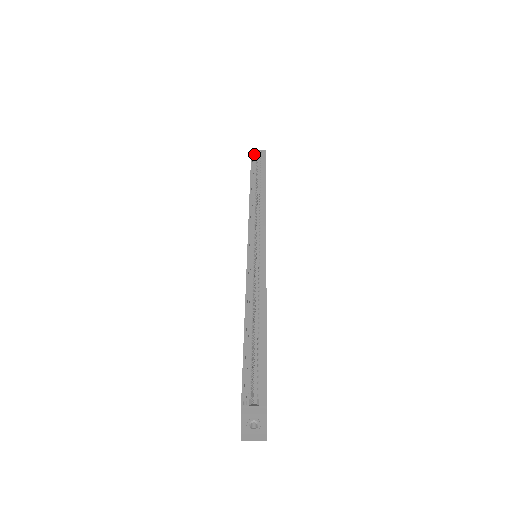
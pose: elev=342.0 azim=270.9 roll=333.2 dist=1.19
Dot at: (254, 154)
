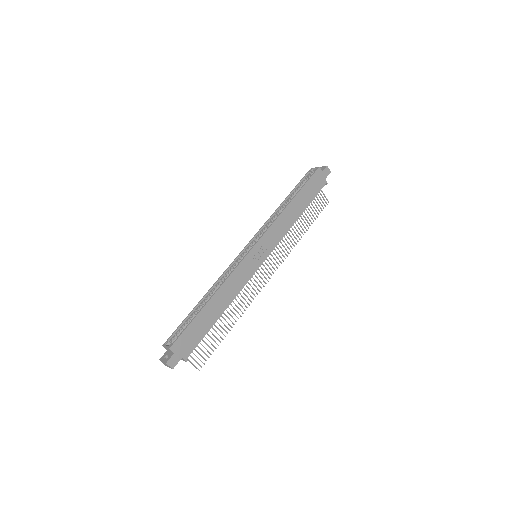
Dot at: (310, 172)
